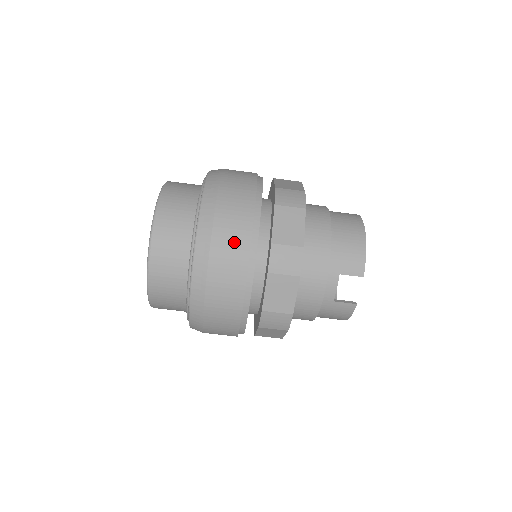
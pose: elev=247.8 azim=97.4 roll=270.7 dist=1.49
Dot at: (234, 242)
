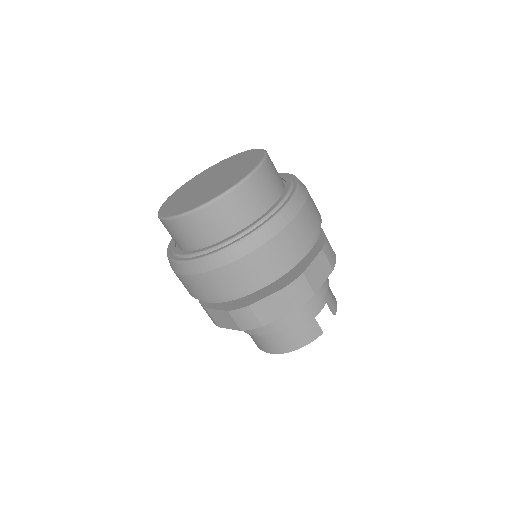
Dot at: (316, 211)
